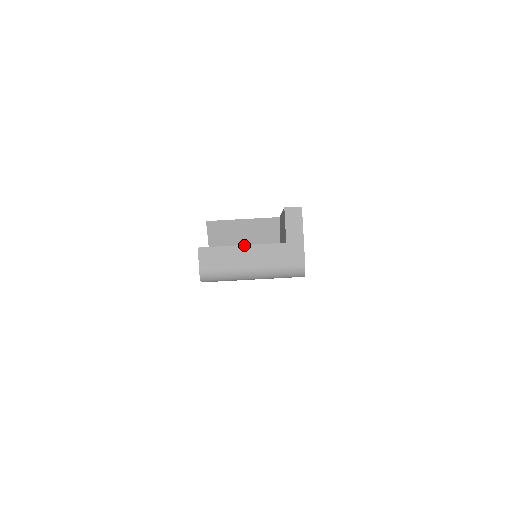
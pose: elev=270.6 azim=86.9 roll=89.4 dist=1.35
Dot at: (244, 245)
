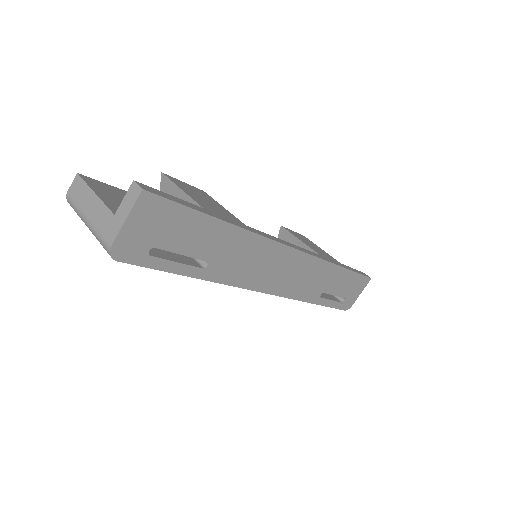
Dot at: (95, 193)
